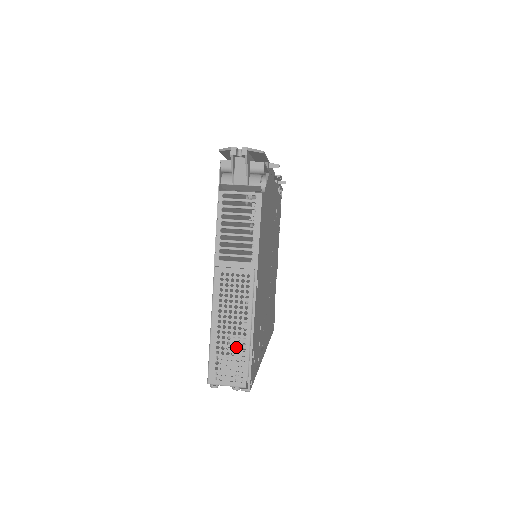
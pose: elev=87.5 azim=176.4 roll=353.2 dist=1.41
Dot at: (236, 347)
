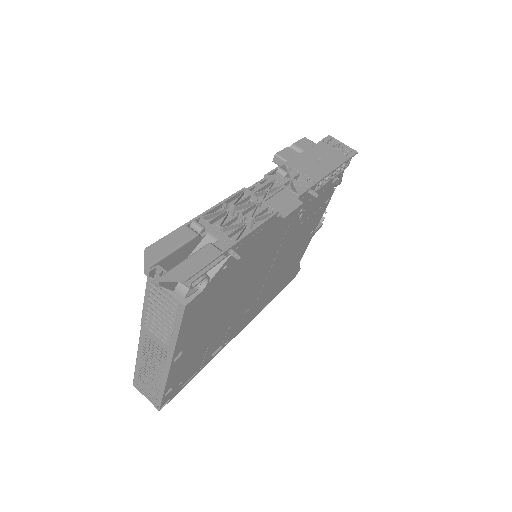
Dot at: (152, 384)
